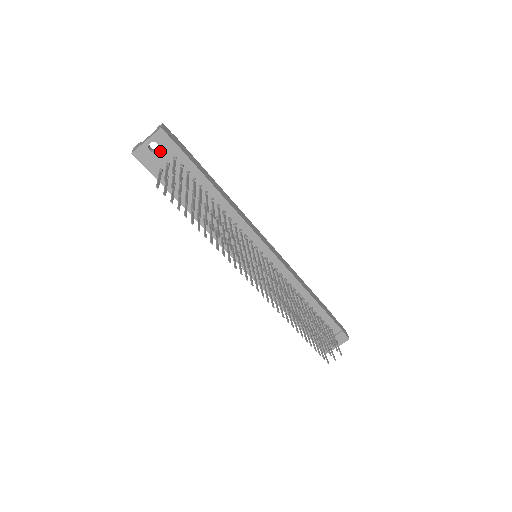
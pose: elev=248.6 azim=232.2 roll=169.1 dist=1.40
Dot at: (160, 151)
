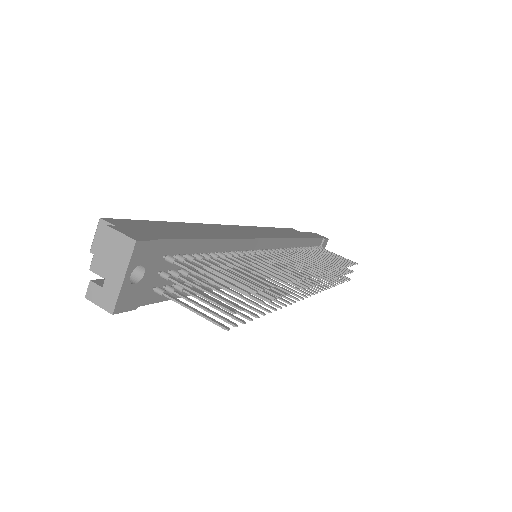
Dot at: (146, 270)
